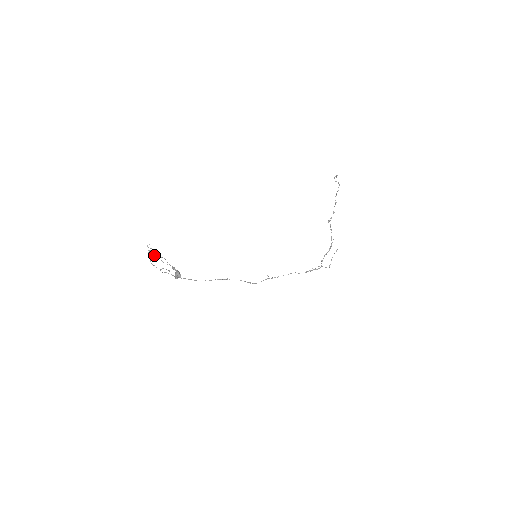
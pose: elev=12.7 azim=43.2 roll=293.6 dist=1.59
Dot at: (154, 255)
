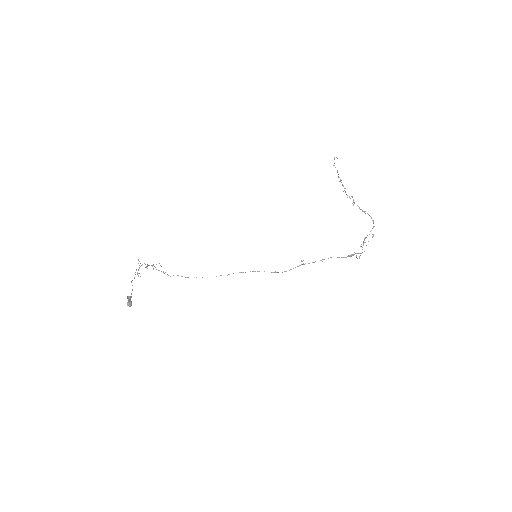
Dot at: occluded
